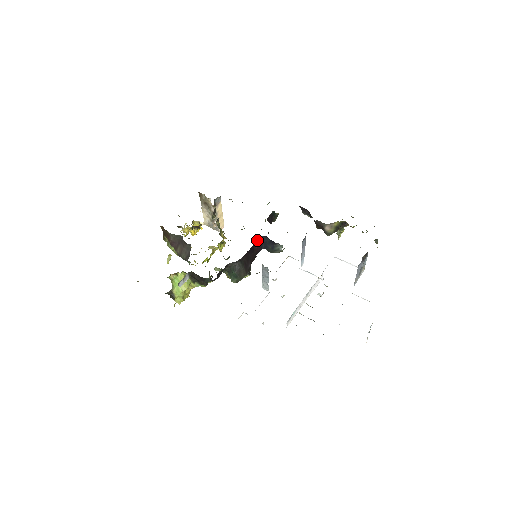
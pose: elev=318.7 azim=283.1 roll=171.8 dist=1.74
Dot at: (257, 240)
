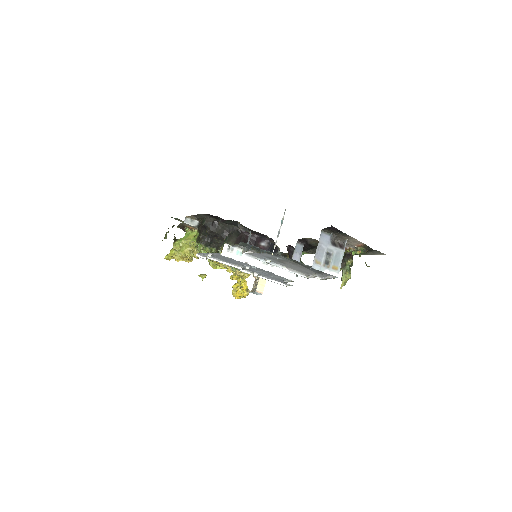
Dot at: (265, 242)
